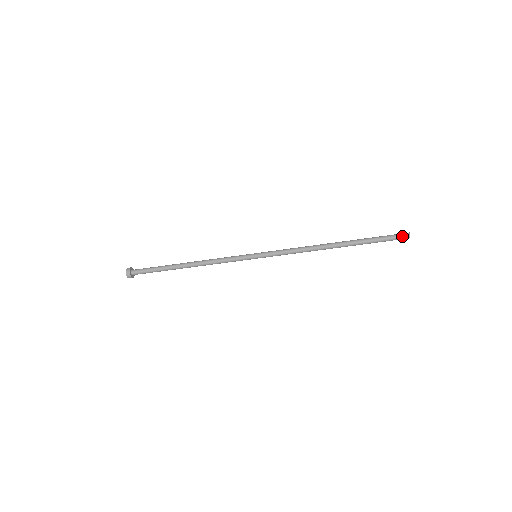
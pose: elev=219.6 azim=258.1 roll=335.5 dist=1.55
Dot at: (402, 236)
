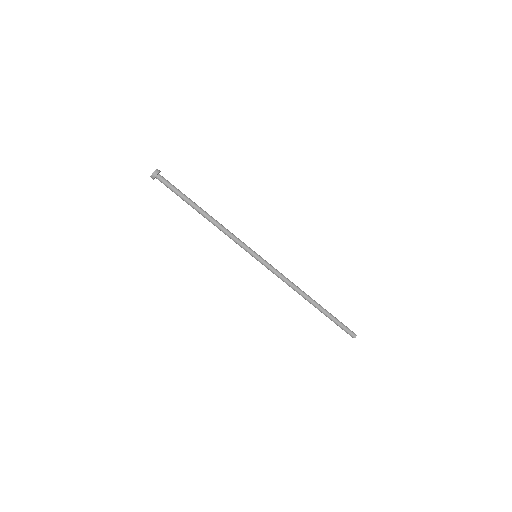
Dot at: (352, 332)
